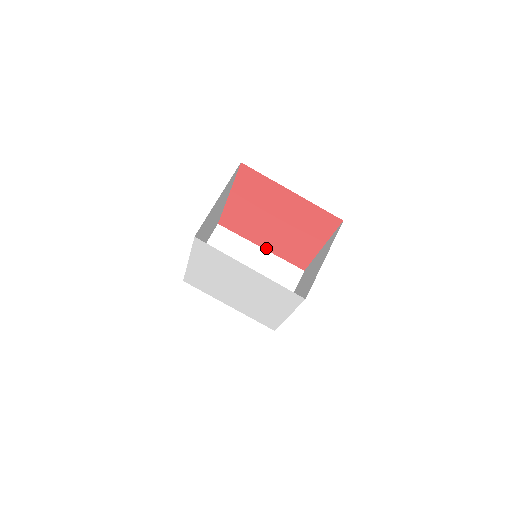
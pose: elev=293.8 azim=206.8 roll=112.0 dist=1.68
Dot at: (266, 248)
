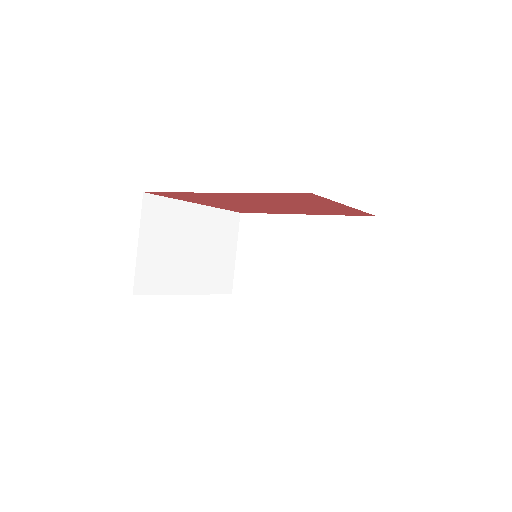
Dot at: (206, 204)
